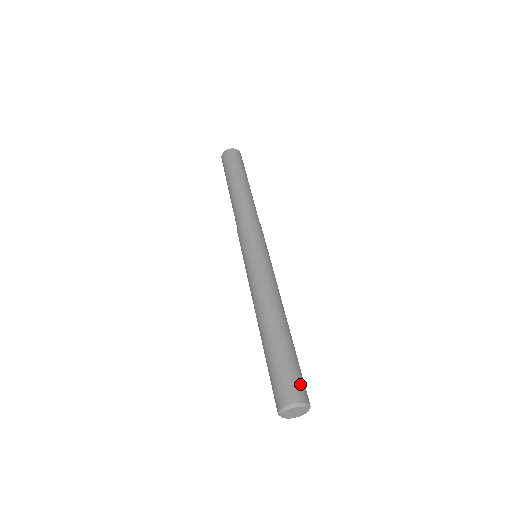
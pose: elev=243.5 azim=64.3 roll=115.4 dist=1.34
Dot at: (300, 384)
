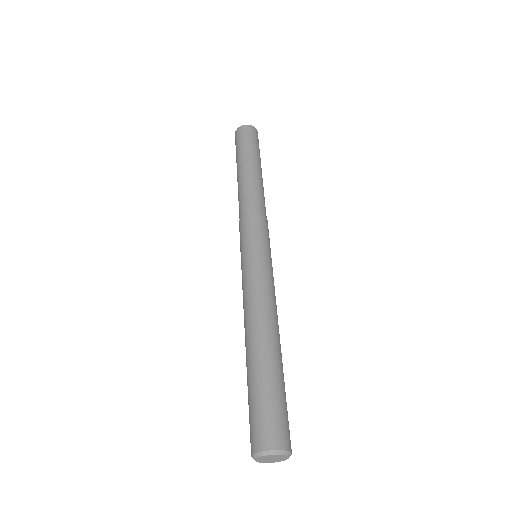
Dot at: (288, 427)
